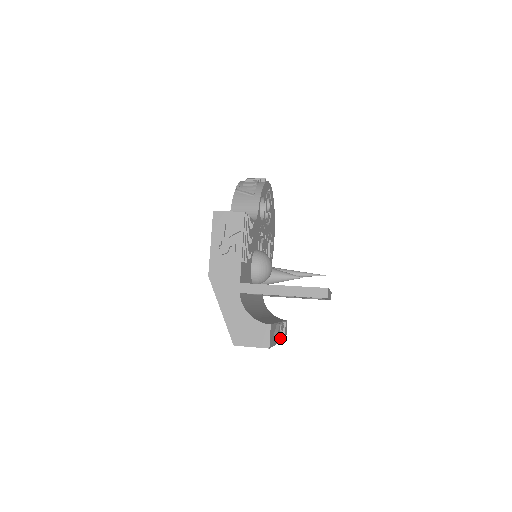
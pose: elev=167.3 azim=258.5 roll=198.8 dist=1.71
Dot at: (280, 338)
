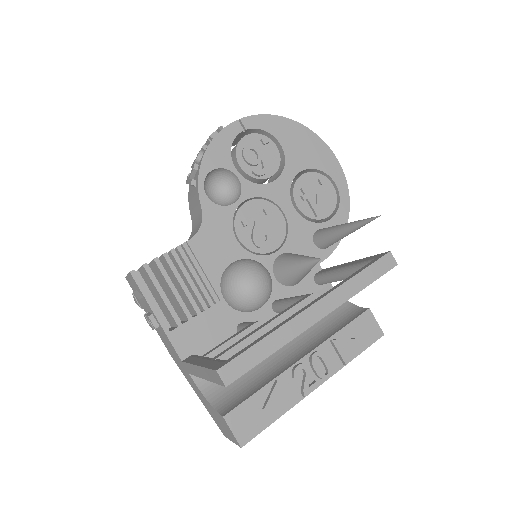
Dot at: (302, 389)
